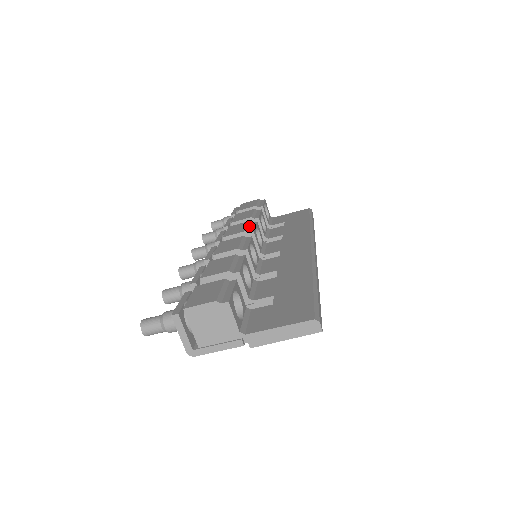
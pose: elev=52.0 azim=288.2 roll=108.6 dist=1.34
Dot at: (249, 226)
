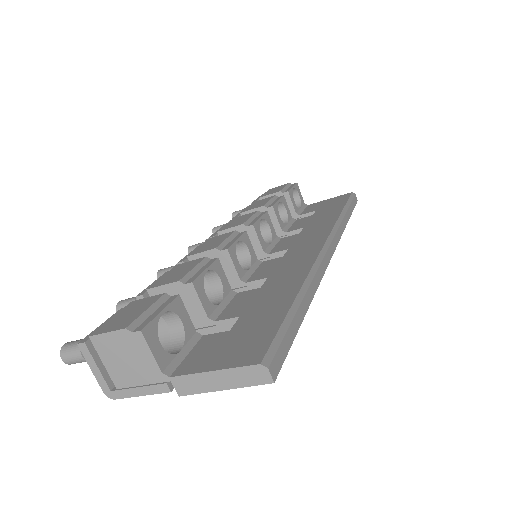
Dot at: (253, 217)
